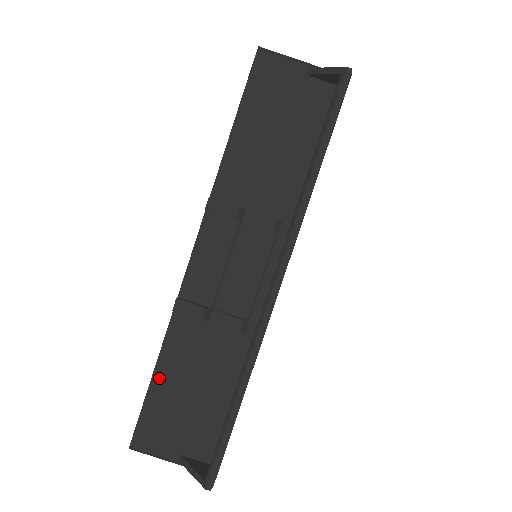
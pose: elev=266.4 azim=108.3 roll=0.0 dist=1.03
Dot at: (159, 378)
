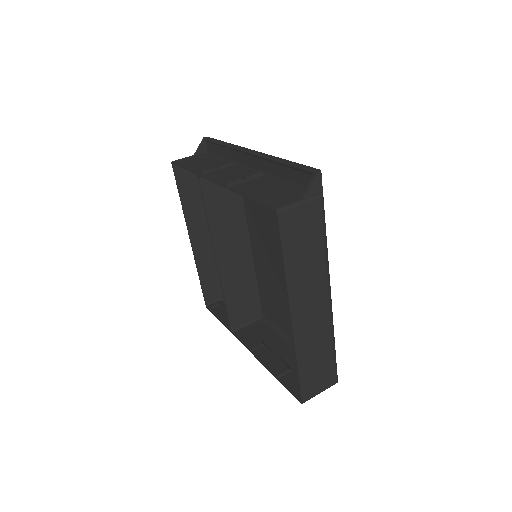
Dot at: (252, 196)
